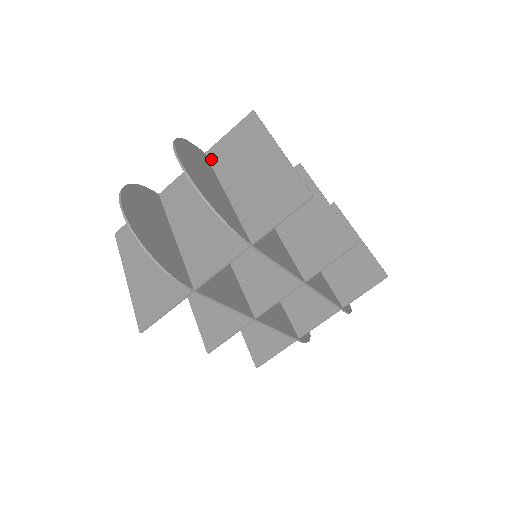
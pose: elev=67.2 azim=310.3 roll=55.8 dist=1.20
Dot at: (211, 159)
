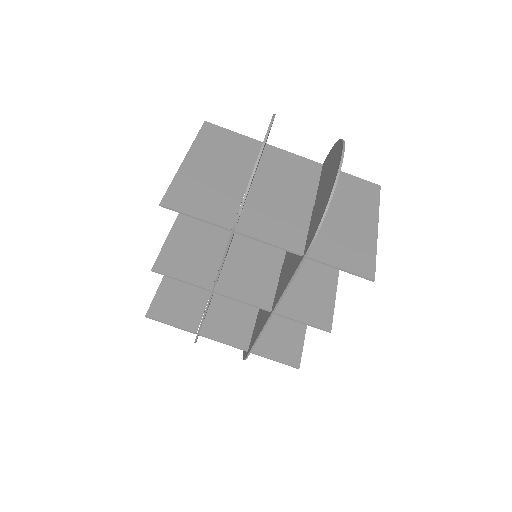
Dot at: occluded
